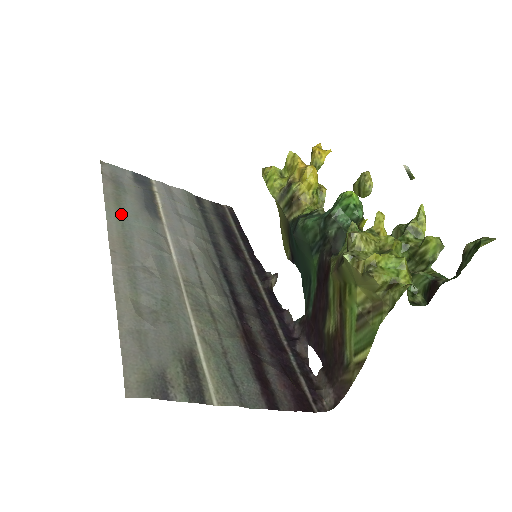
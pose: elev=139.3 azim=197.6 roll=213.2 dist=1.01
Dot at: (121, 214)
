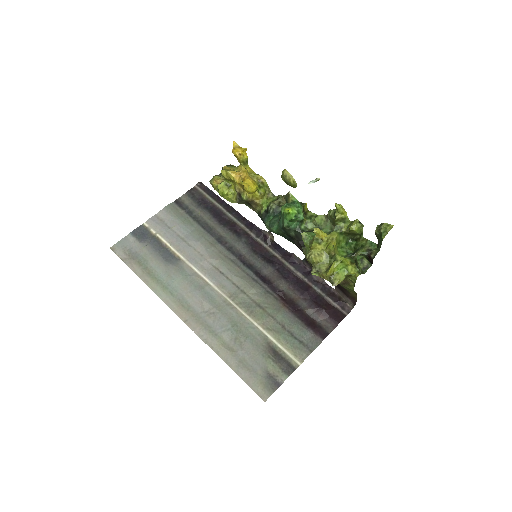
Dot at: (162, 285)
